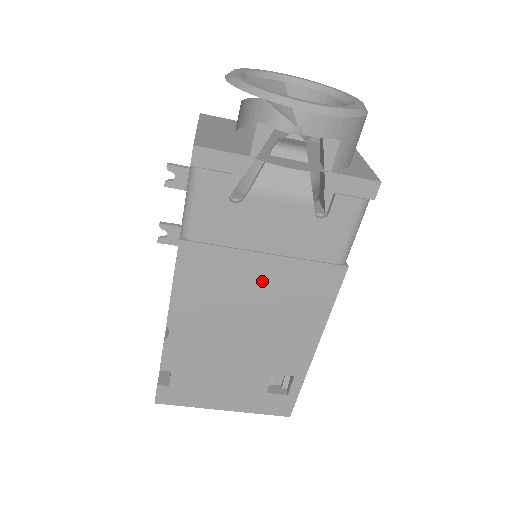
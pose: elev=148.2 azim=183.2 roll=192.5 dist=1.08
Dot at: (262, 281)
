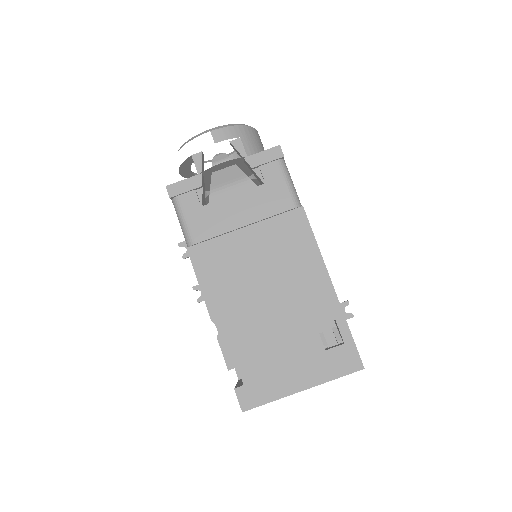
Dot at: (255, 248)
